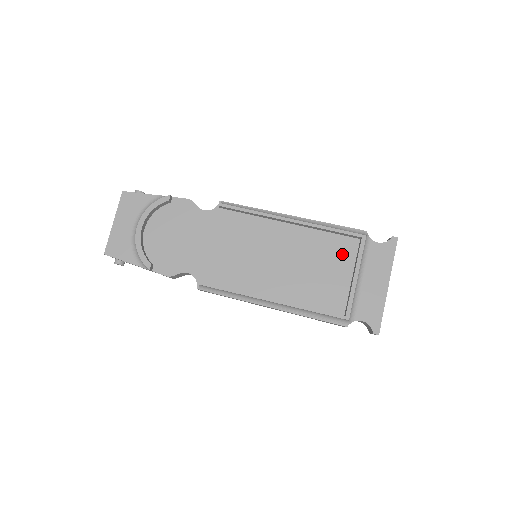
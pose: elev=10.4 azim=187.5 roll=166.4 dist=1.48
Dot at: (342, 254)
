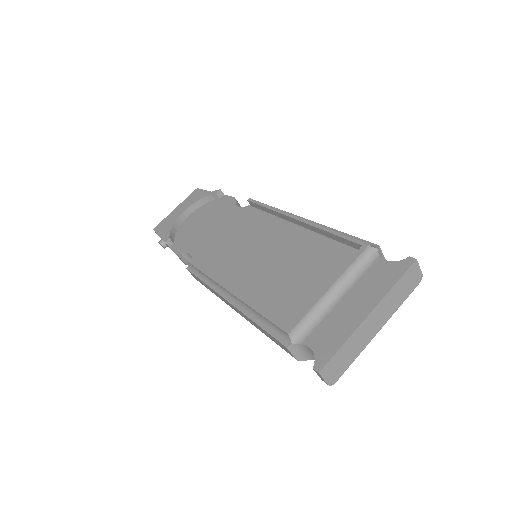
Dot at: (334, 265)
